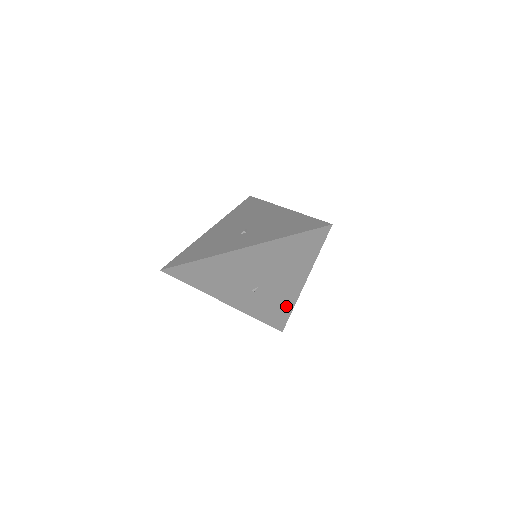
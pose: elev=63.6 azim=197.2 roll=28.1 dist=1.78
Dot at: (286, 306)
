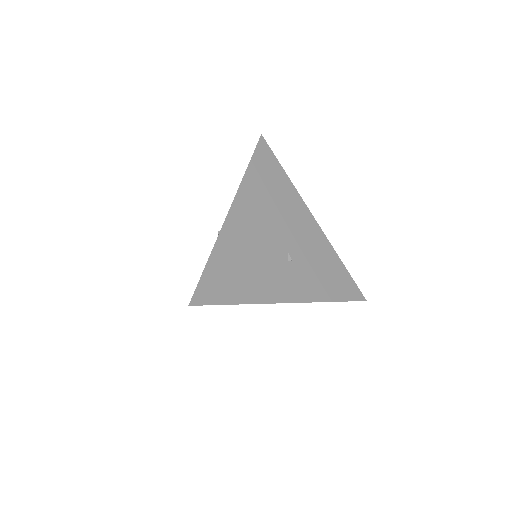
Dot at: (331, 259)
